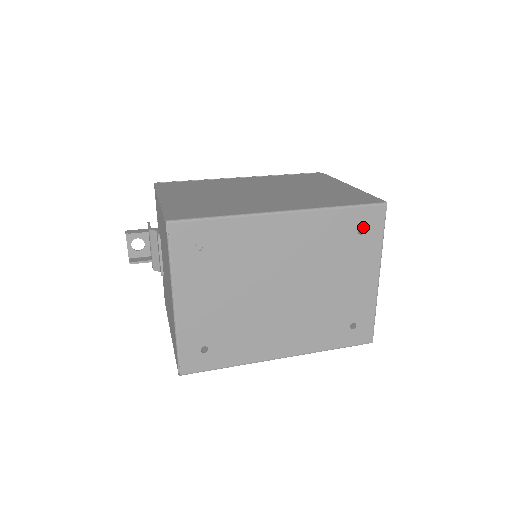
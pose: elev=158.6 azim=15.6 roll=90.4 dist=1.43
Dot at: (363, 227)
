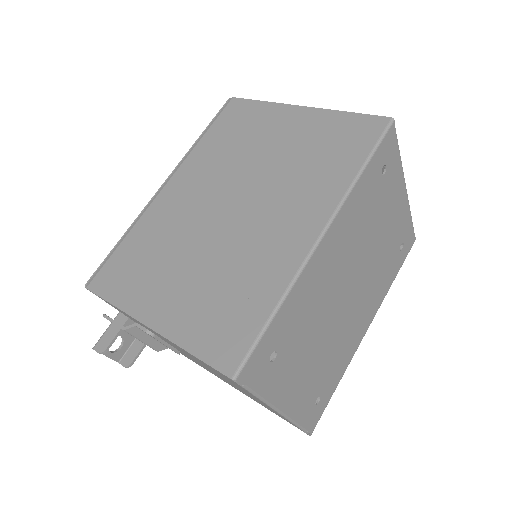
Dot at: (384, 165)
